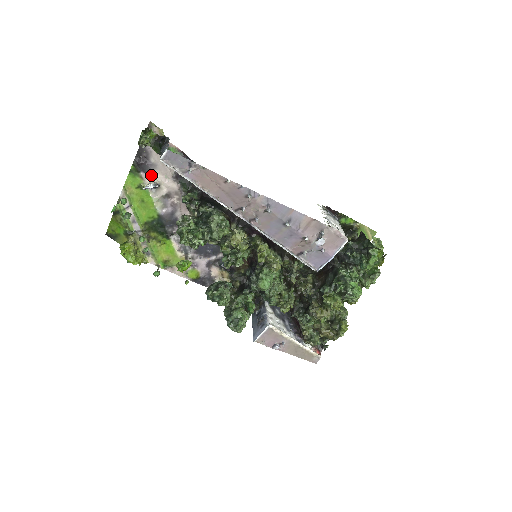
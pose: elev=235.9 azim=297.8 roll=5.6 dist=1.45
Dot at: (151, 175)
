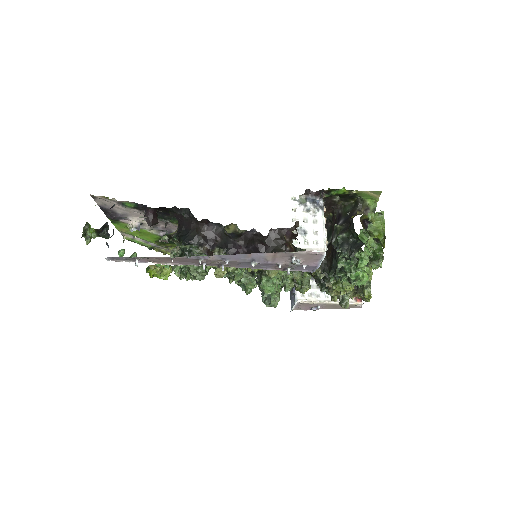
Dot at: (129, 220)
